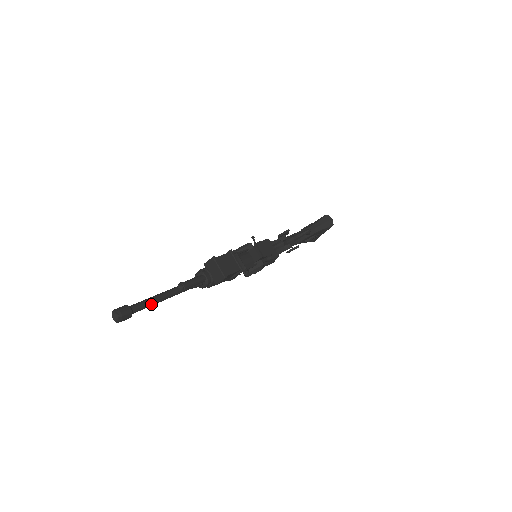
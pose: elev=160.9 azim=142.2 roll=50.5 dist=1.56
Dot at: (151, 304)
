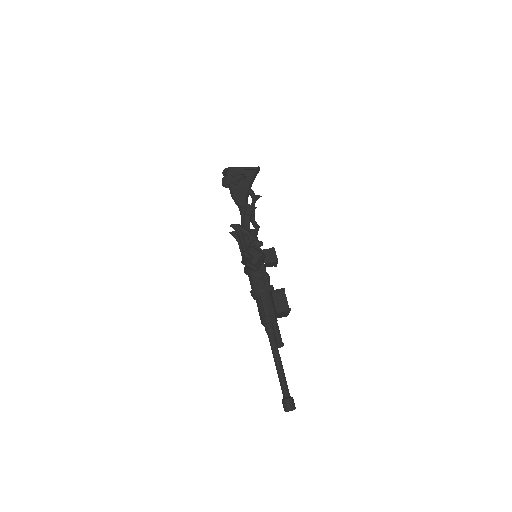
Dot at: (284, 378)
